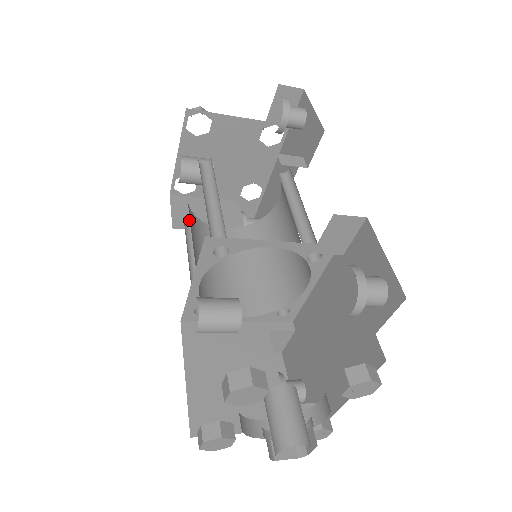
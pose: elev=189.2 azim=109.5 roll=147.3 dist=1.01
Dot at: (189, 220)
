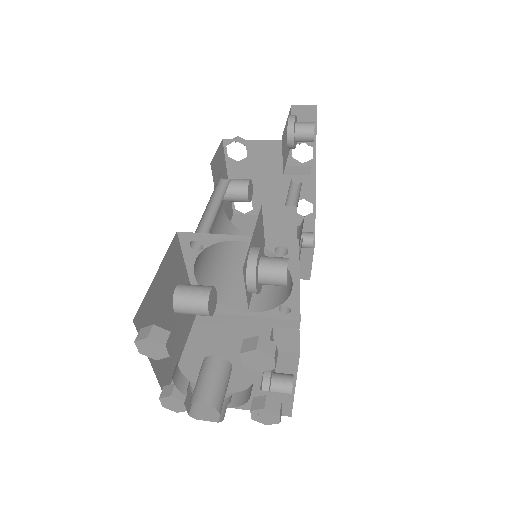
Dot at: occluded
